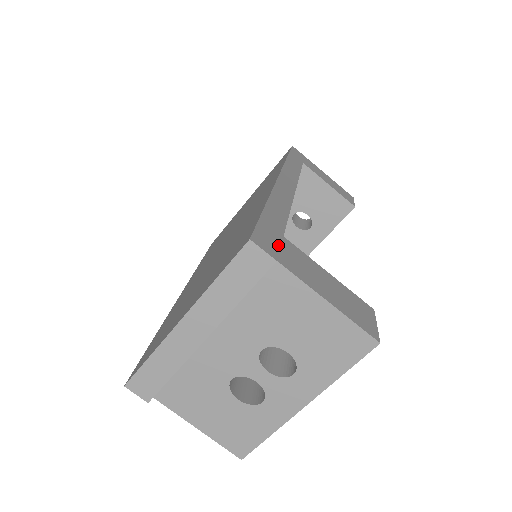
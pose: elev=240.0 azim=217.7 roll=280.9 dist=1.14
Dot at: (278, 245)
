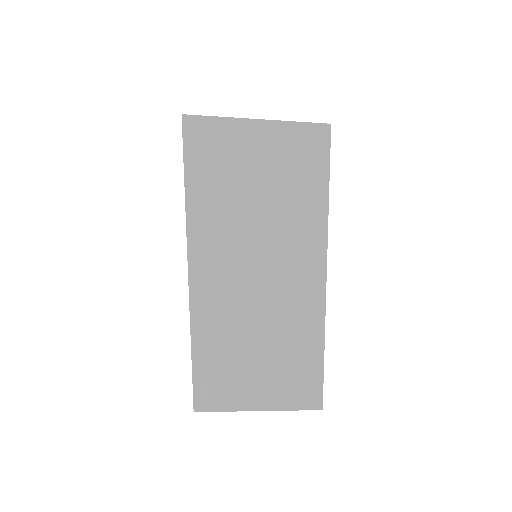
Dot at: occluded
